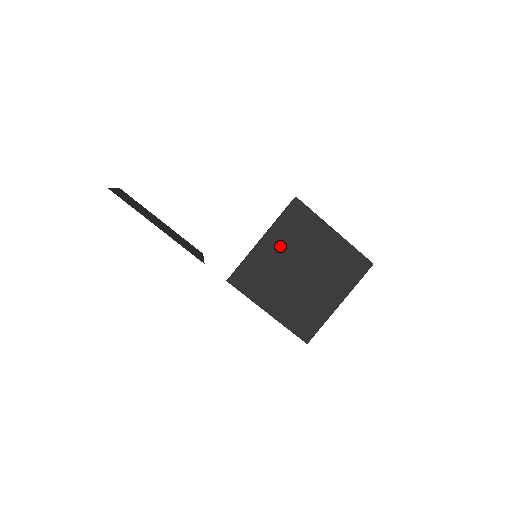
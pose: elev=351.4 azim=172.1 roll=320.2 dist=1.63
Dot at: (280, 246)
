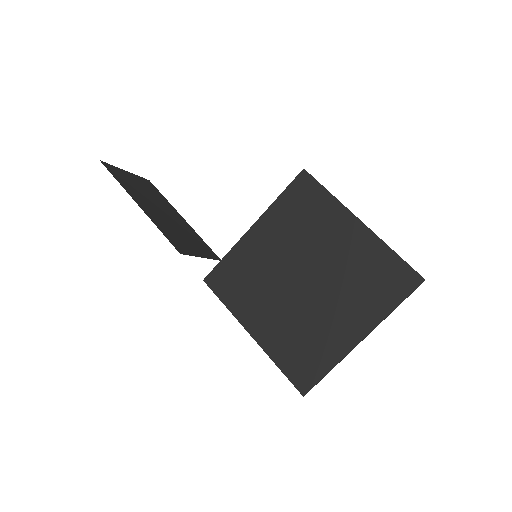
Dot at: (276, 238)
